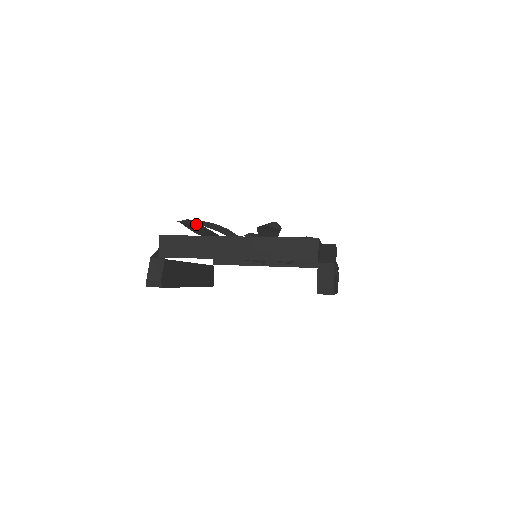
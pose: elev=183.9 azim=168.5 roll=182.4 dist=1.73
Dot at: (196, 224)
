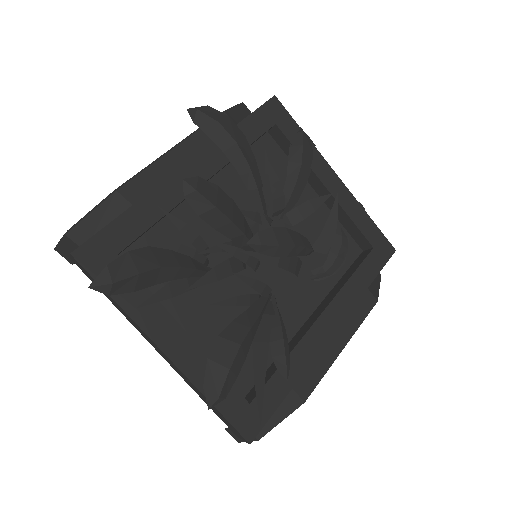
Dot at: (130, 284)
